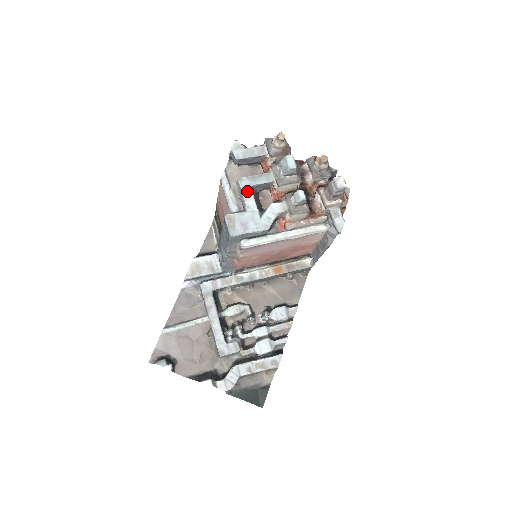
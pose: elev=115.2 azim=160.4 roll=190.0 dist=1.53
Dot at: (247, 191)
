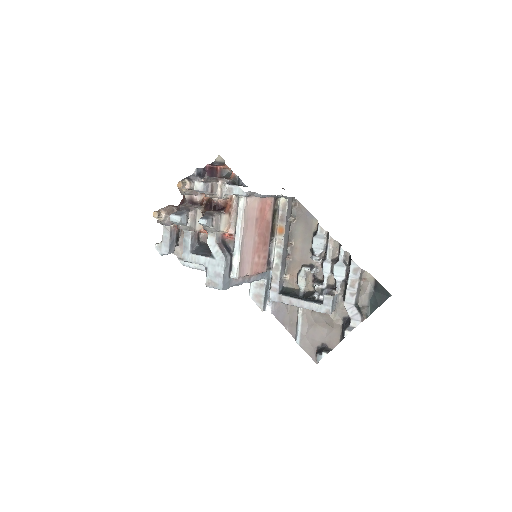
Dot at: (193, 258)
